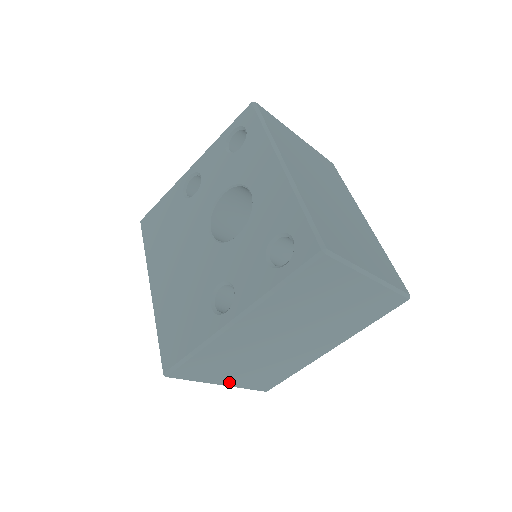
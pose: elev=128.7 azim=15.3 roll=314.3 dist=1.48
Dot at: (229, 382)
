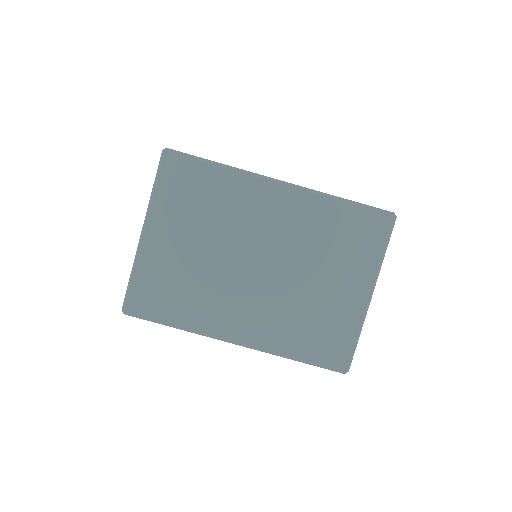
Dot at: occluded
